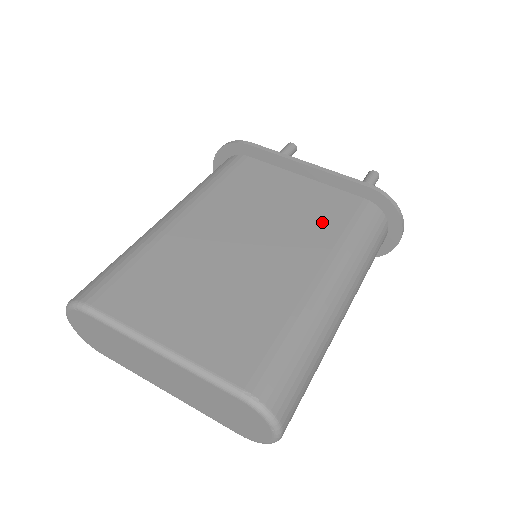
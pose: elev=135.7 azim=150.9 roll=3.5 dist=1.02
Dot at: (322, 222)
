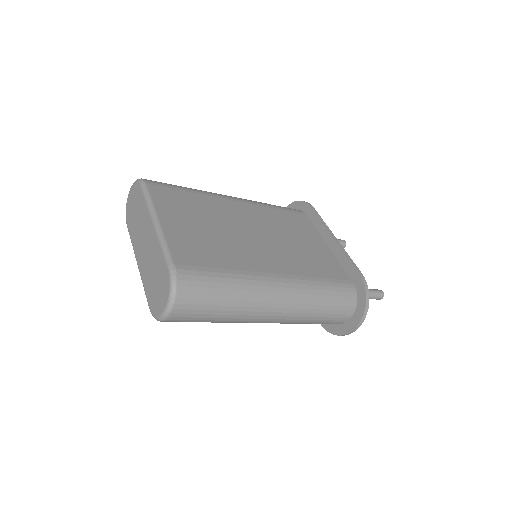
Dot at: (310, 265)
